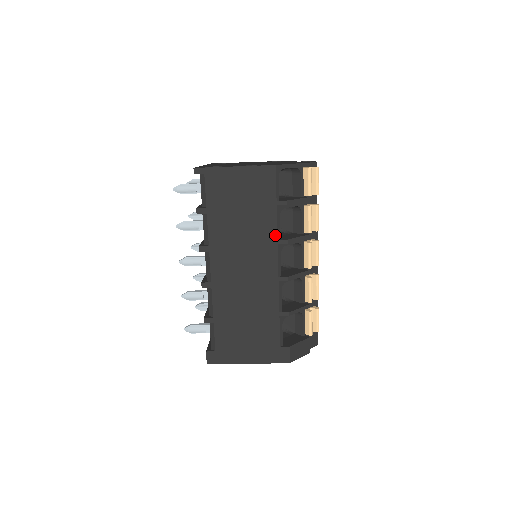
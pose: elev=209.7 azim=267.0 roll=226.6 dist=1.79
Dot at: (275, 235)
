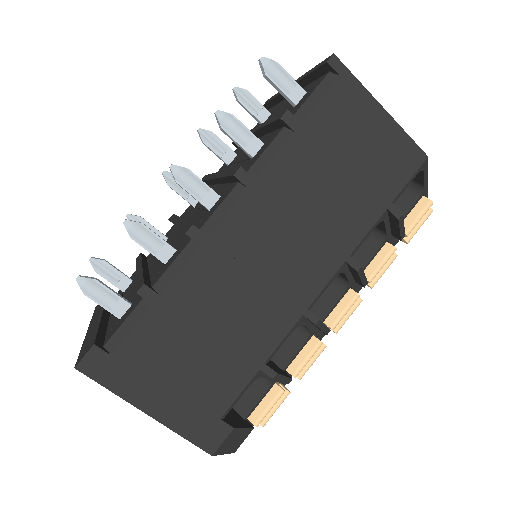
Dot at: (352, 246)
